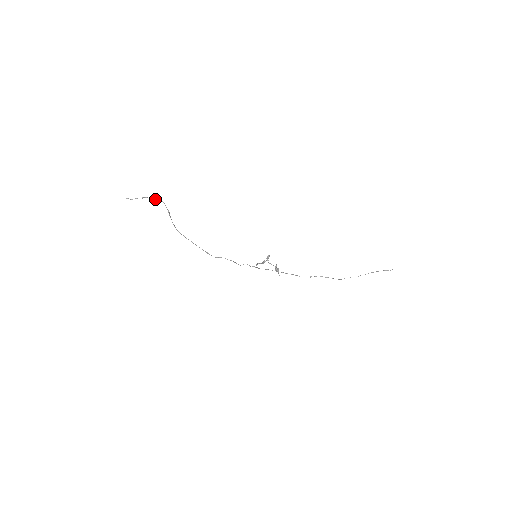
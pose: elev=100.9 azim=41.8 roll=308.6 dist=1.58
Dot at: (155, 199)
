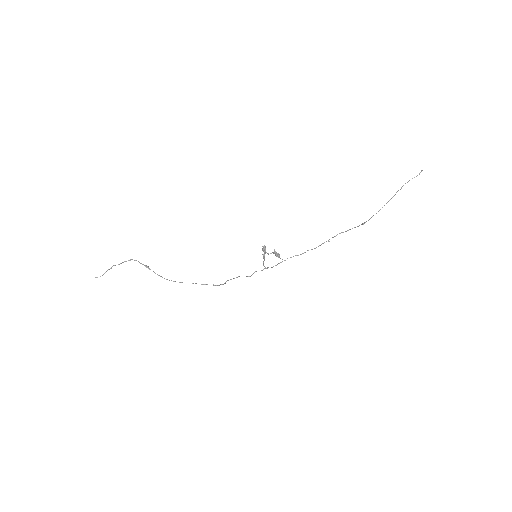
Dot at: occluded
